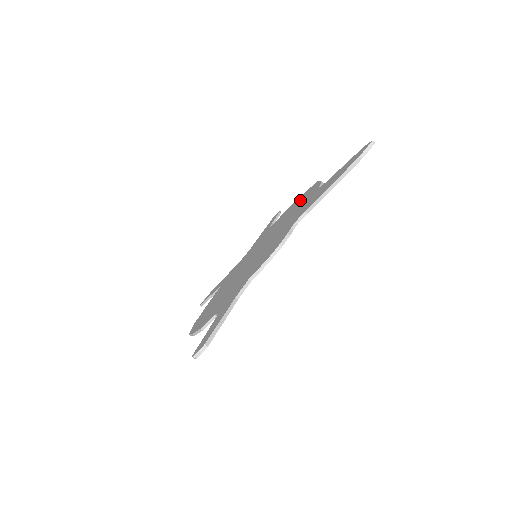
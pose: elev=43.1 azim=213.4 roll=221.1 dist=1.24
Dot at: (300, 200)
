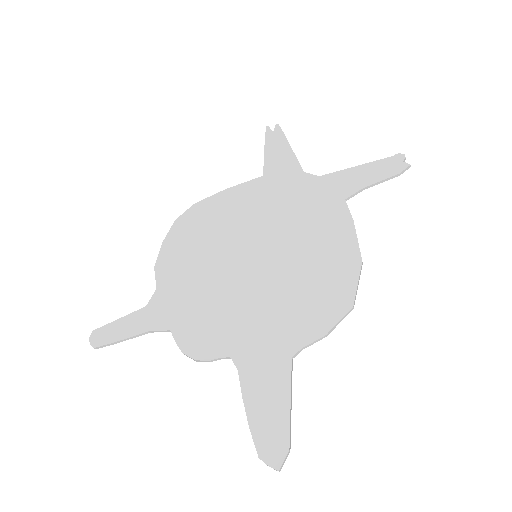
Dot at: (330, 284)
